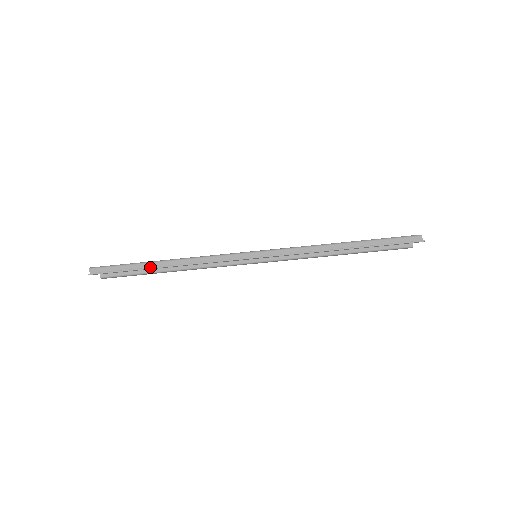
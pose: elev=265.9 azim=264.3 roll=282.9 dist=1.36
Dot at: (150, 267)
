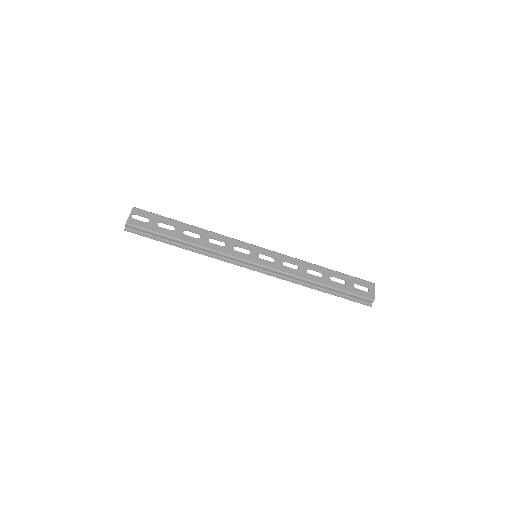
Dot at: (173, 241)
